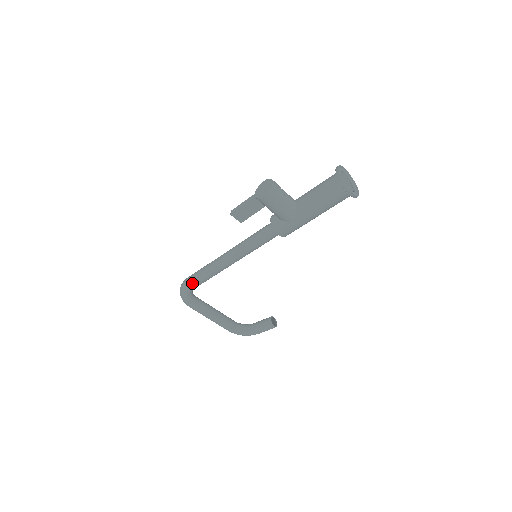
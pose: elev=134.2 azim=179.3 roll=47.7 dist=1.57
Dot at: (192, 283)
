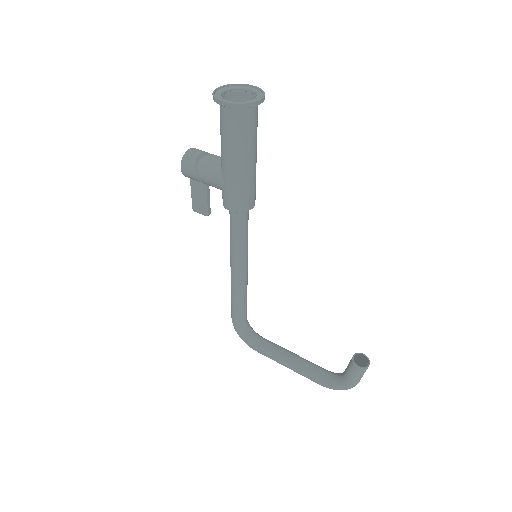
Dot at: (232, 315)
